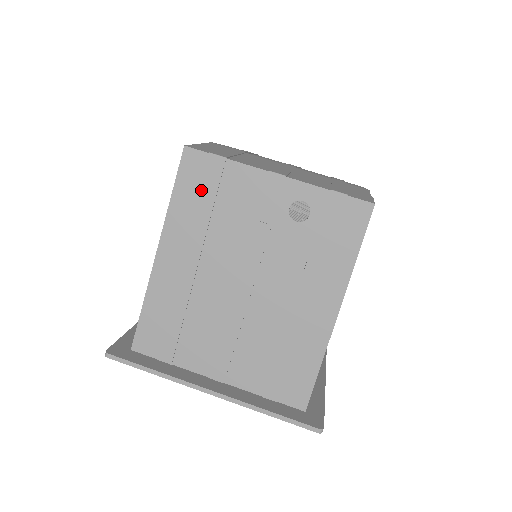
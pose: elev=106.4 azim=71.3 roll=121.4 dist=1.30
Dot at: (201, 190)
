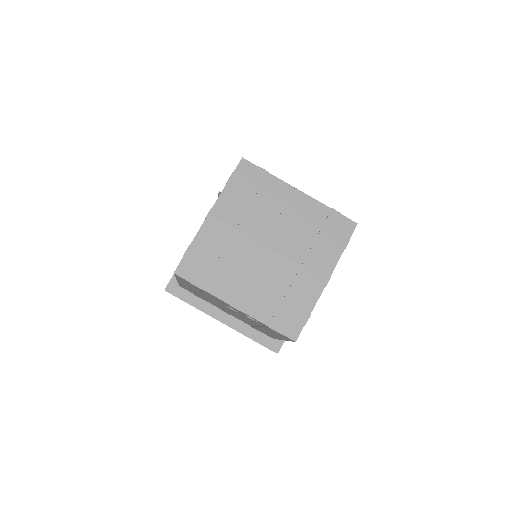
Dot at: occluded
